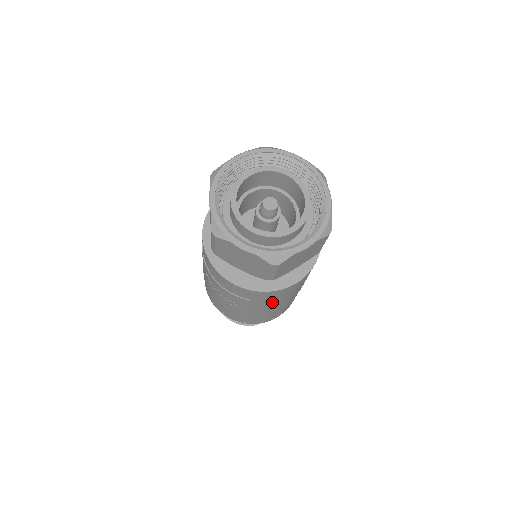
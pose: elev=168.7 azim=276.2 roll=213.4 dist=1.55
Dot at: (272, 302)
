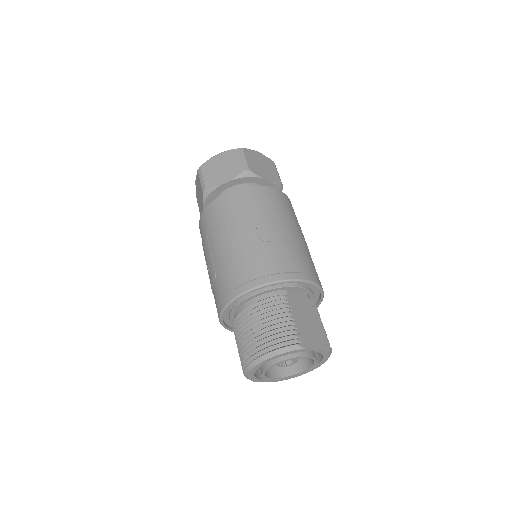
Dot at: (219, 229)
